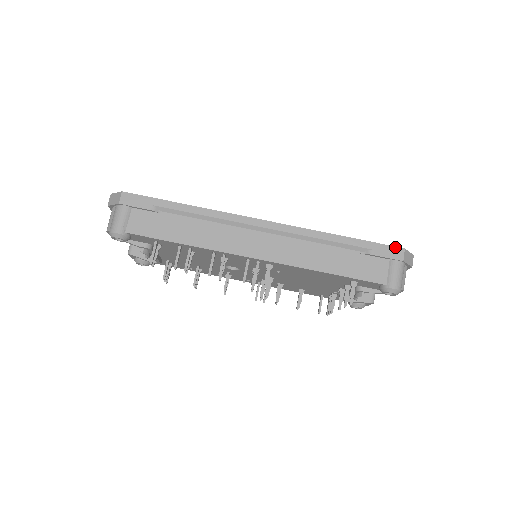
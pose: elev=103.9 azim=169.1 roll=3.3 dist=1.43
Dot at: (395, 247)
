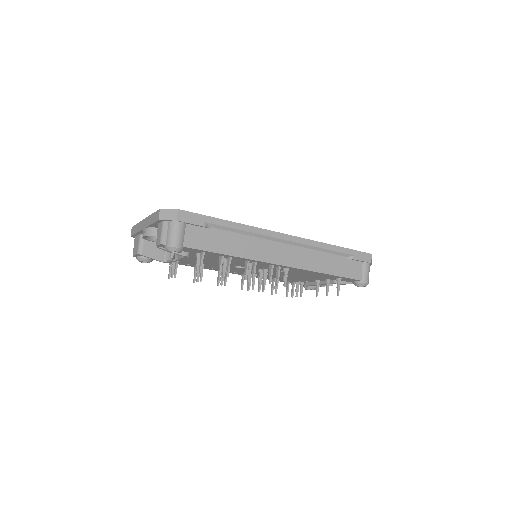
Dot at: (366, 253)
